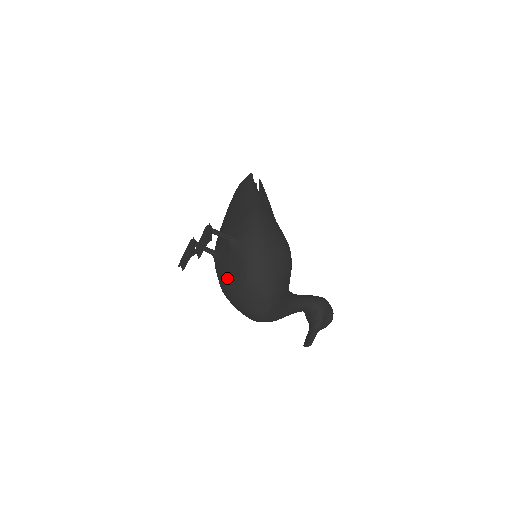
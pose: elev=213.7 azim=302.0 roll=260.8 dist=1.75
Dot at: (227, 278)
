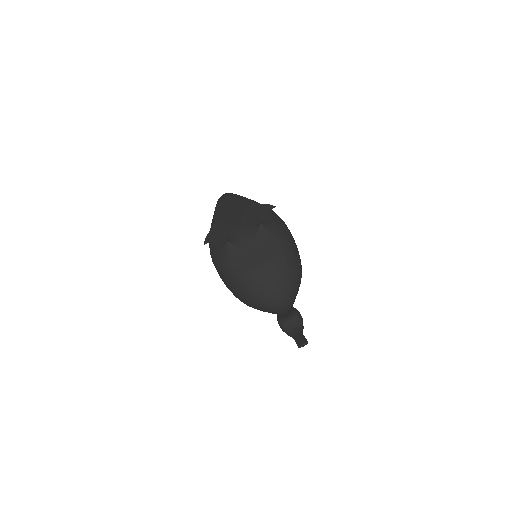
Dot at: (256, 261)
